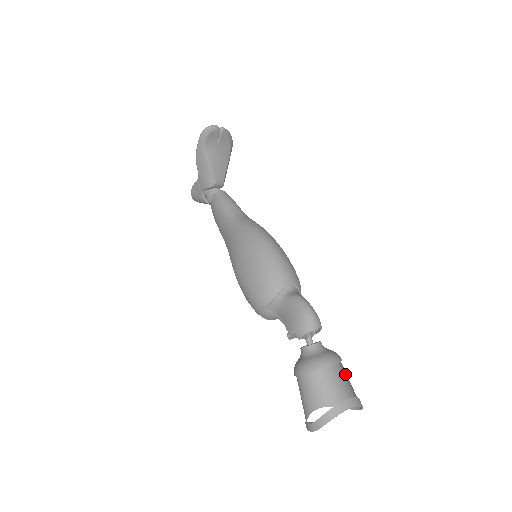
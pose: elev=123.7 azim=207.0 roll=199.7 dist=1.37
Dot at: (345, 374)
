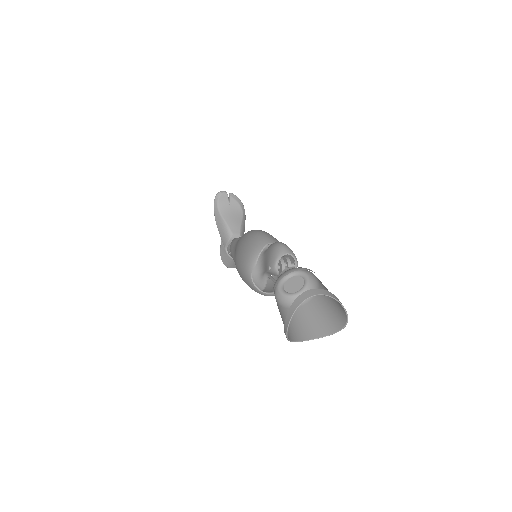
Dot at: occluded
